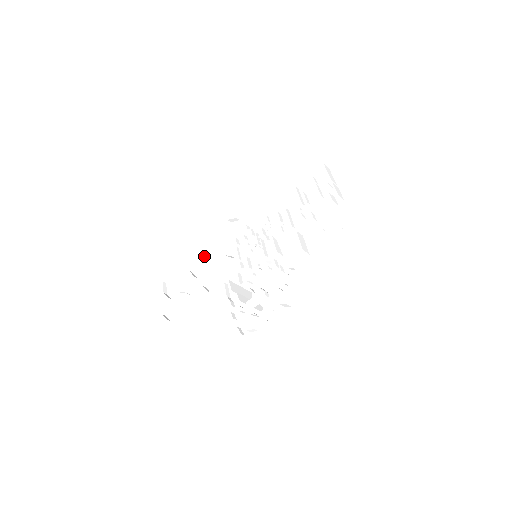
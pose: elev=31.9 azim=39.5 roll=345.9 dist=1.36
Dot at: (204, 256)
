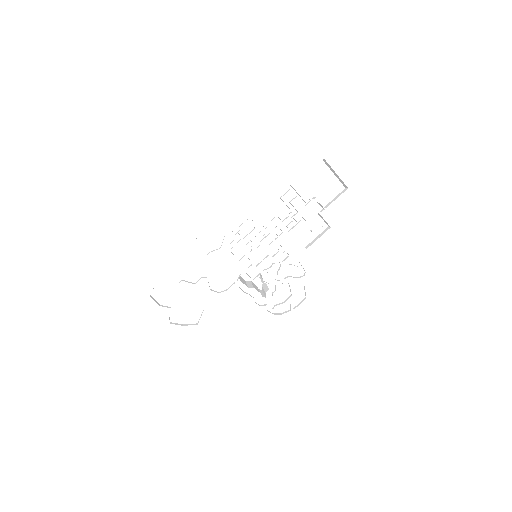
Dot at: (190, 263)
